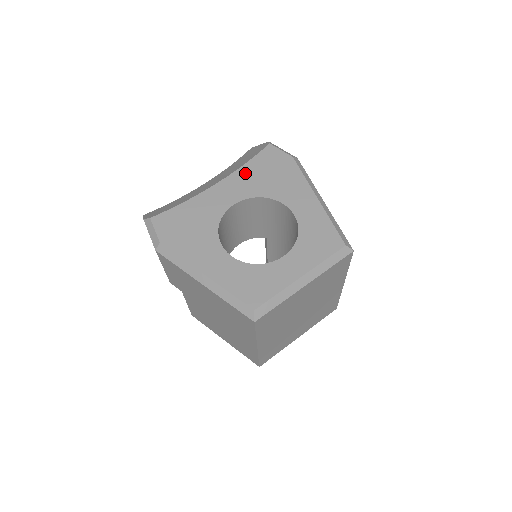
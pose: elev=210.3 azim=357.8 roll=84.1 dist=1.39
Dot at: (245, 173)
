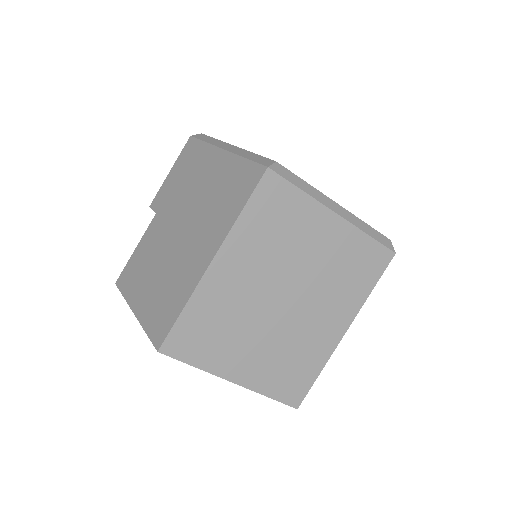
Dot at: occluded
